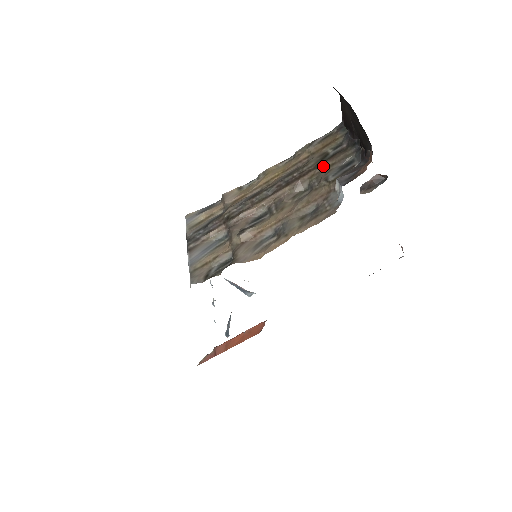
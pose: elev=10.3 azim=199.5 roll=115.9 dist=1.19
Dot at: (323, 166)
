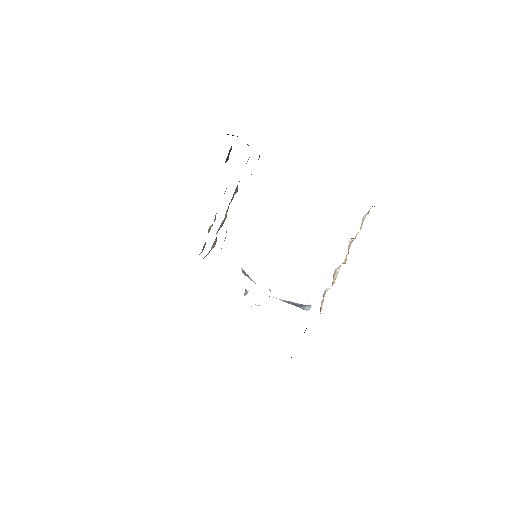
Dot at: occluded
